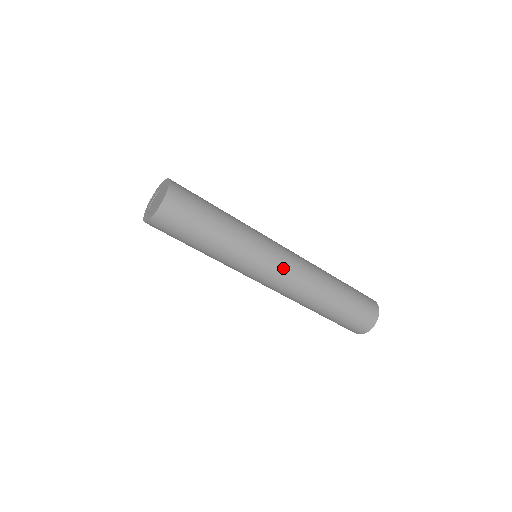
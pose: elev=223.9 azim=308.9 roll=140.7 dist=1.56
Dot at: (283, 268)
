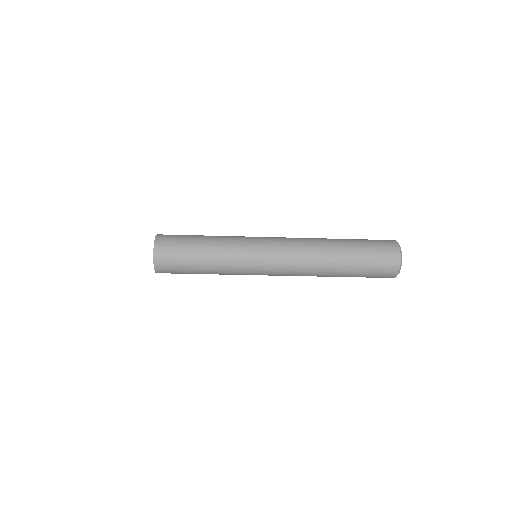
Dot at: (276, 252)
